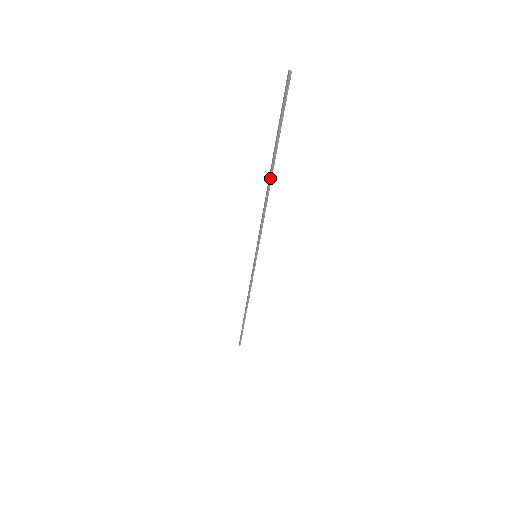
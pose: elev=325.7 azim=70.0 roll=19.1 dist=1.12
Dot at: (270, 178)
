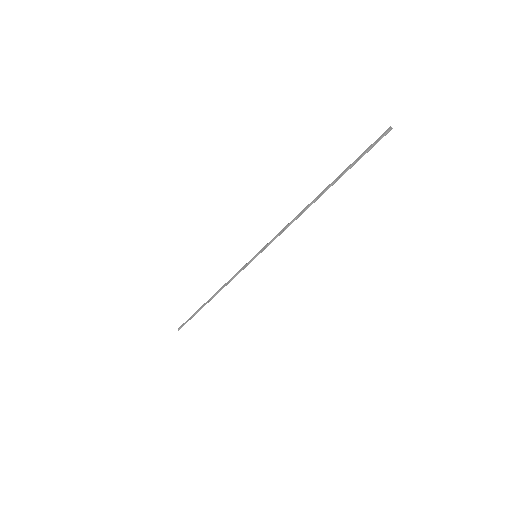
Dot at: (317, 198)
